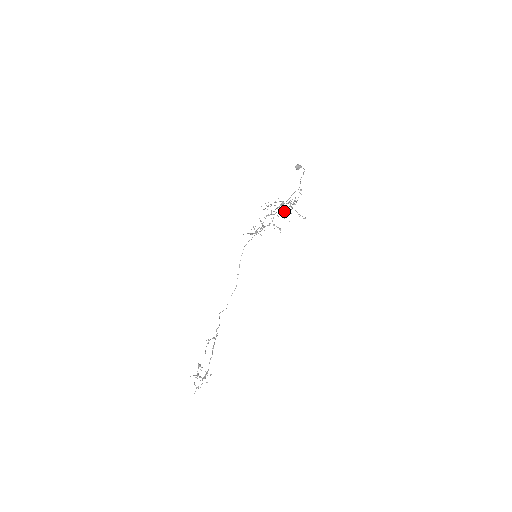
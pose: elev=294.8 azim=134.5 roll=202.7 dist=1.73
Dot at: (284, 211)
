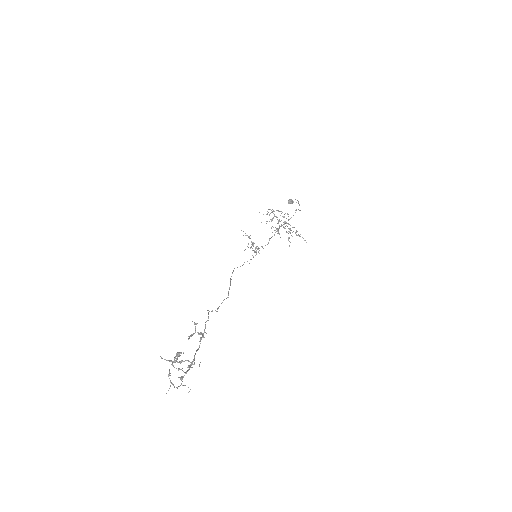
Dot at: (284, 221)
